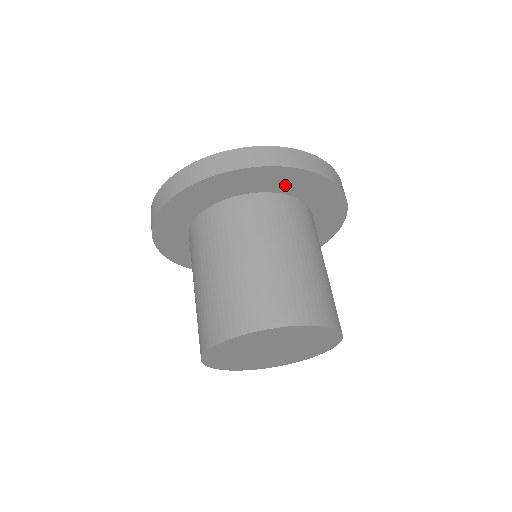
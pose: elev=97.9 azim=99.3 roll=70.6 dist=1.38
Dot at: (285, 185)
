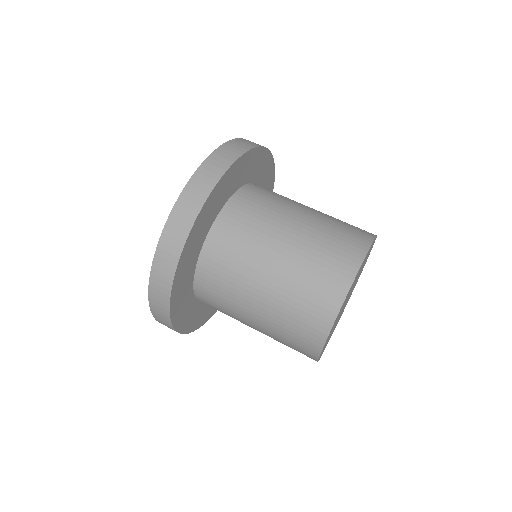
Dot at: (232, 185)
